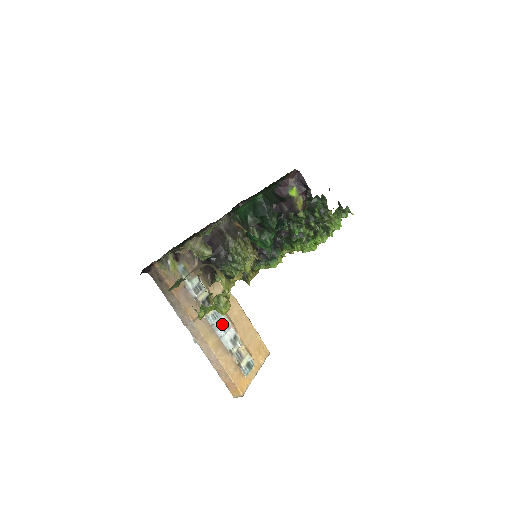
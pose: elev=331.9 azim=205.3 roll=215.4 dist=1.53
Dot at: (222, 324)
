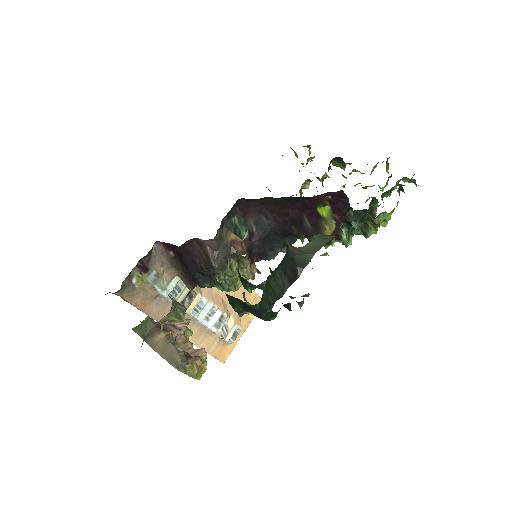
Dot at: (205, 315)
